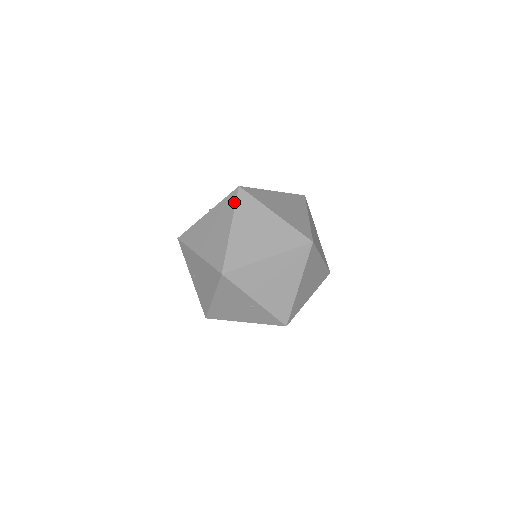
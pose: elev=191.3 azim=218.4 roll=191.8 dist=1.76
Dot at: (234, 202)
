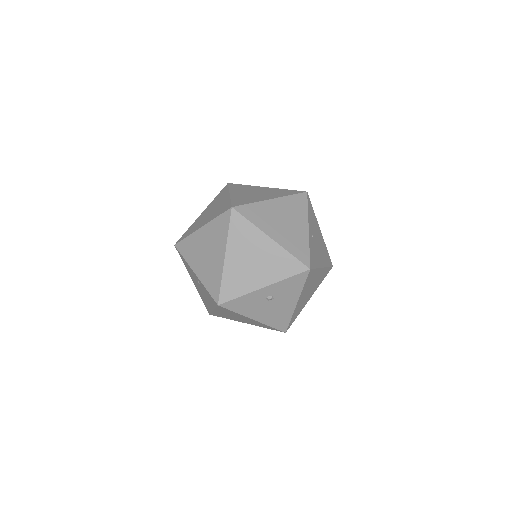
Dot at: occluded
